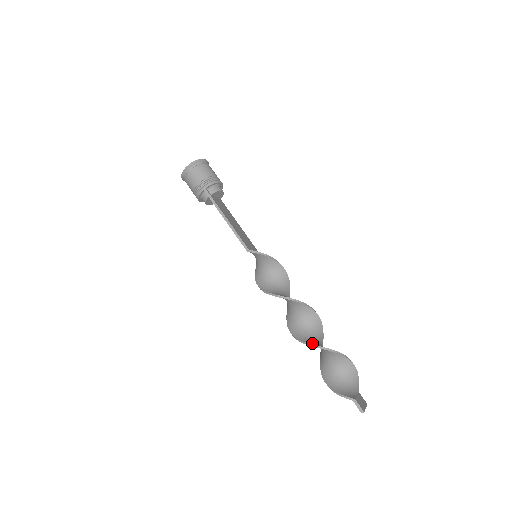
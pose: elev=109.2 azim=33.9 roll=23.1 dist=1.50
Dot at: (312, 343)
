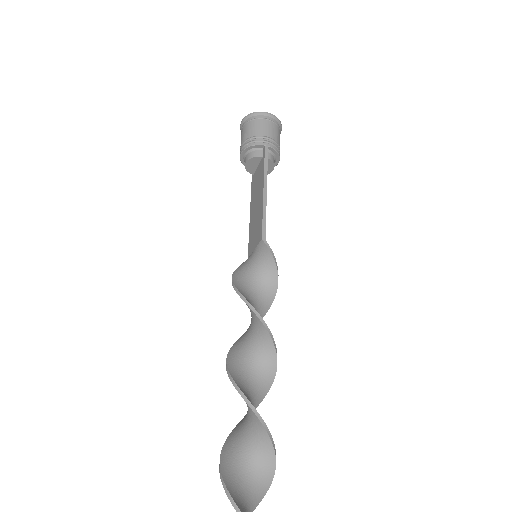
Dot at: (254, 407)
